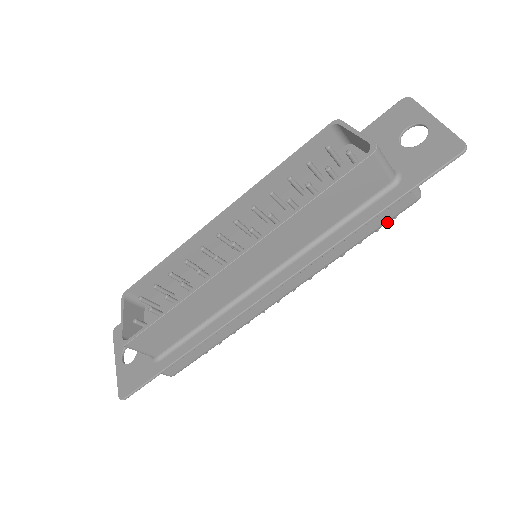
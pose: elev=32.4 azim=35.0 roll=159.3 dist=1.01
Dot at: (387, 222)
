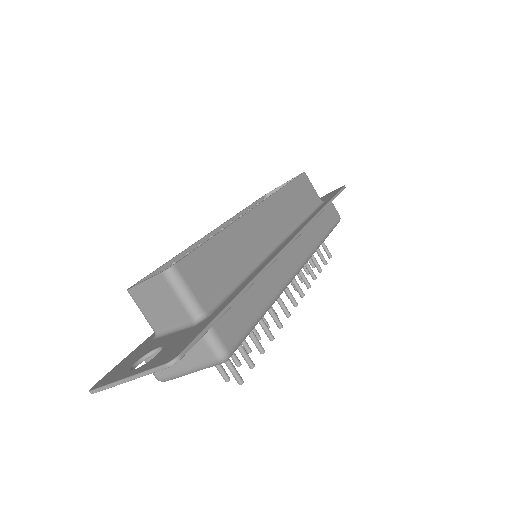
Dot at: (333, 227)
